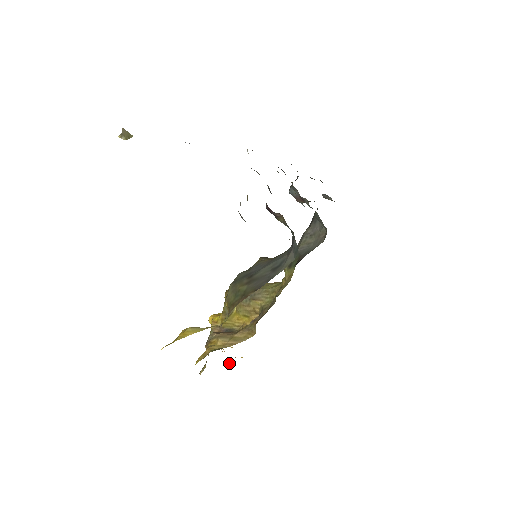
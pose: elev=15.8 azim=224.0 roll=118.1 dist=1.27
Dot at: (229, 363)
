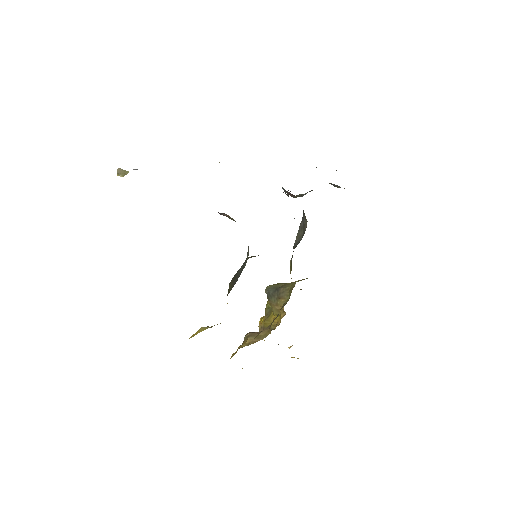
Dot at: occluded
